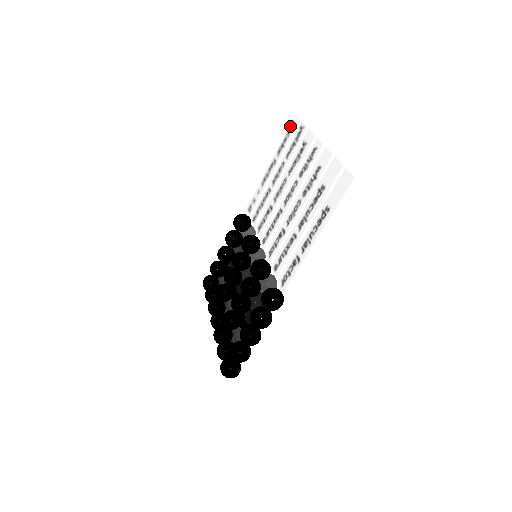
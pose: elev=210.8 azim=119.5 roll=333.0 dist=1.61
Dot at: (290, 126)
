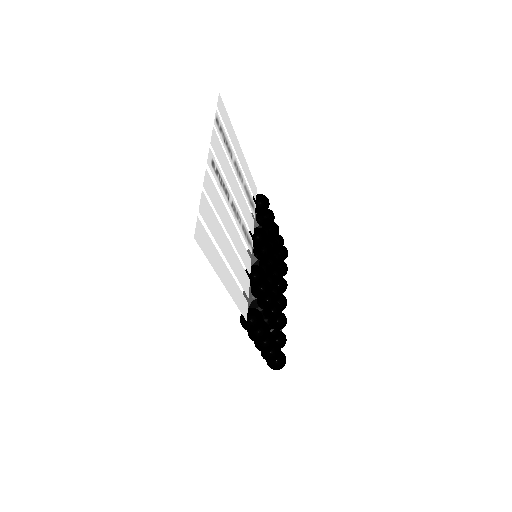
Dot at: (222, 107)
